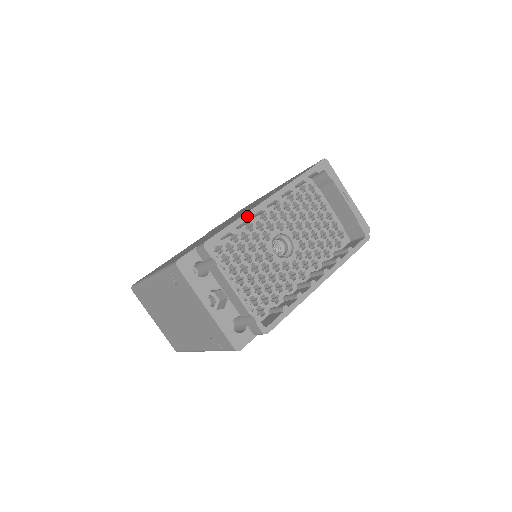
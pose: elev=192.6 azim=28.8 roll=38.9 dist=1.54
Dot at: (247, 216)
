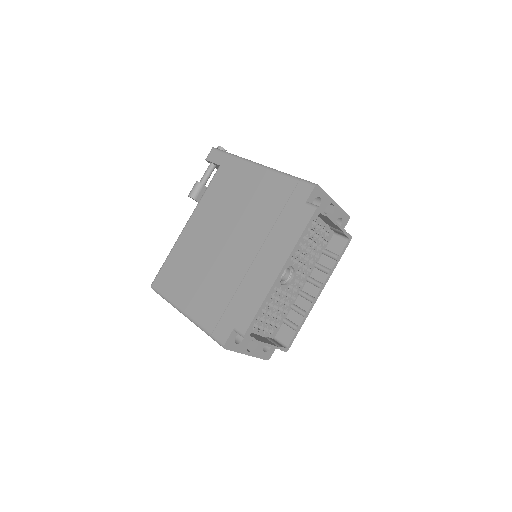
Dot at: (268, 297)
